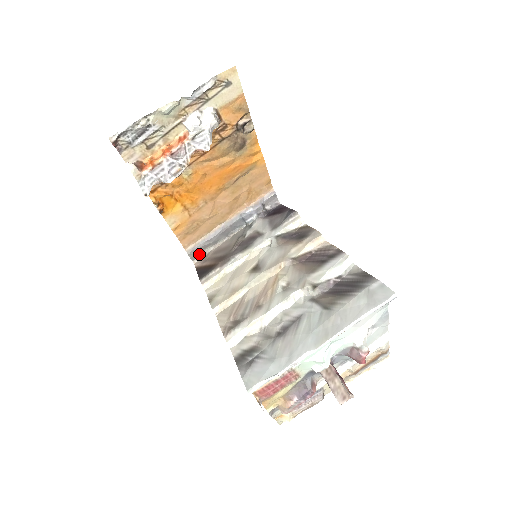
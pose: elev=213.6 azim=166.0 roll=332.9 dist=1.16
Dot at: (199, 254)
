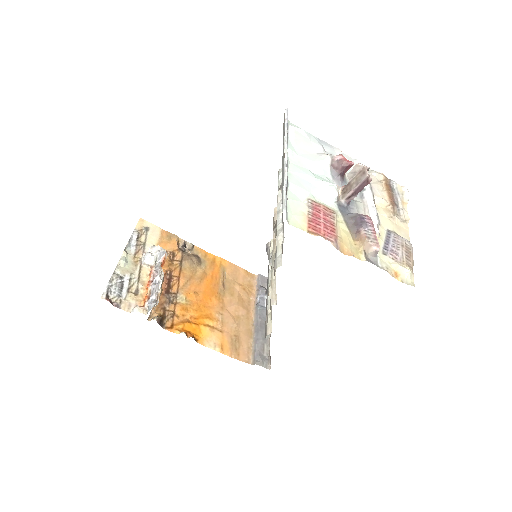
Dot at: (265, 359)
